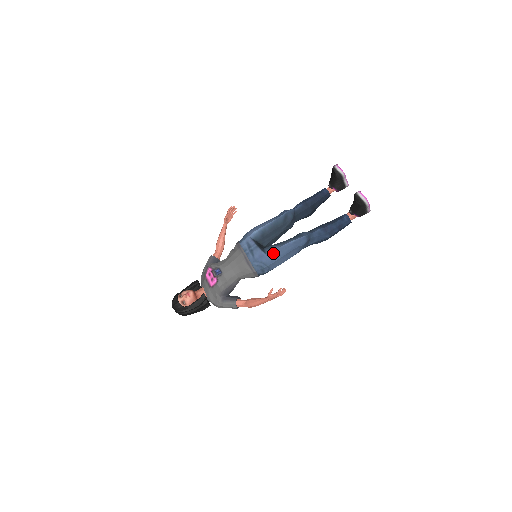
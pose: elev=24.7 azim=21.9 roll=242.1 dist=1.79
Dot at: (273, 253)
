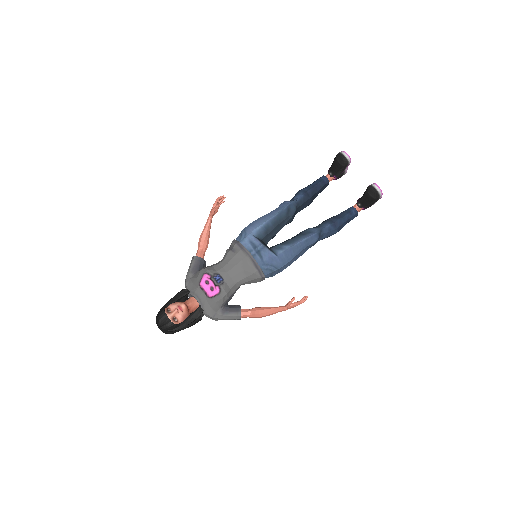
Dot at: (285, 254)
